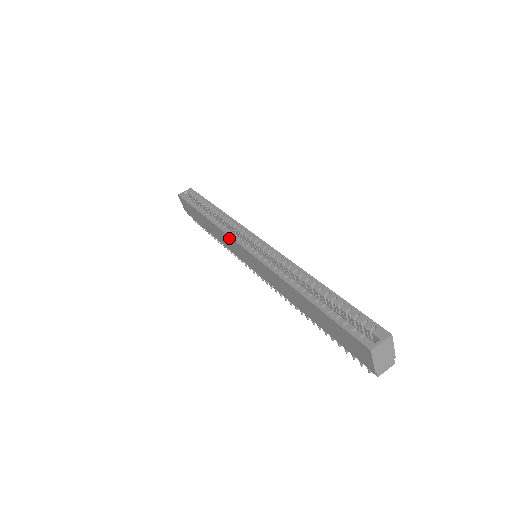
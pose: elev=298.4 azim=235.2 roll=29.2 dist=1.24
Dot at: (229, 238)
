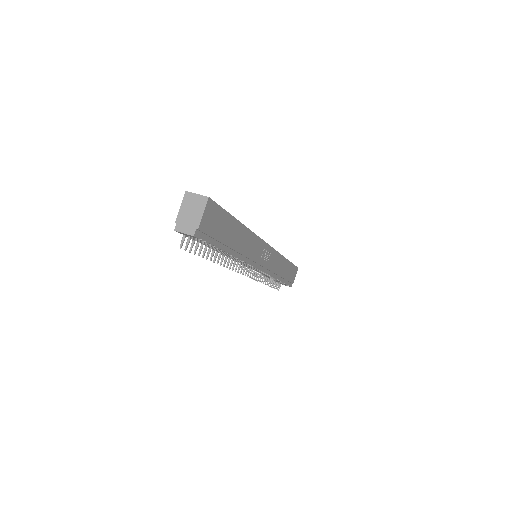
Dot at: occluded
